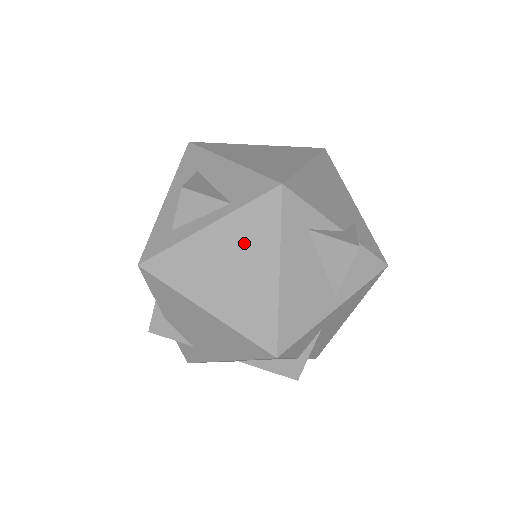
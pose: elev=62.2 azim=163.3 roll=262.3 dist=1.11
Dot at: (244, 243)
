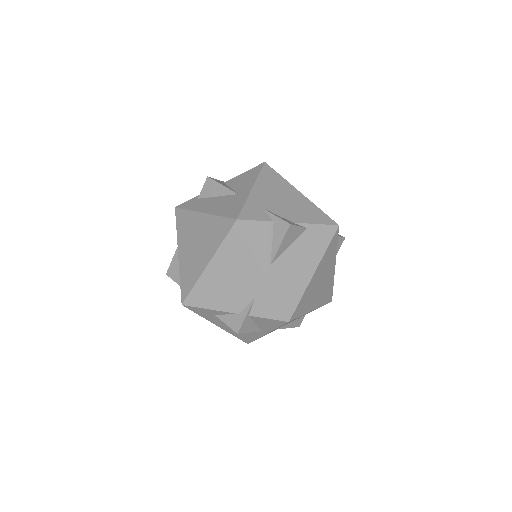
Dot at: occluded
